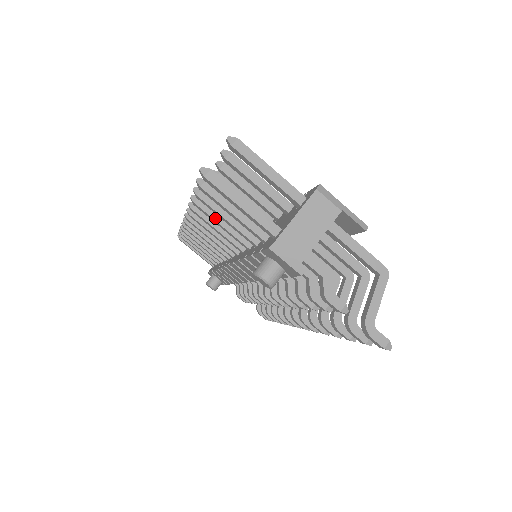
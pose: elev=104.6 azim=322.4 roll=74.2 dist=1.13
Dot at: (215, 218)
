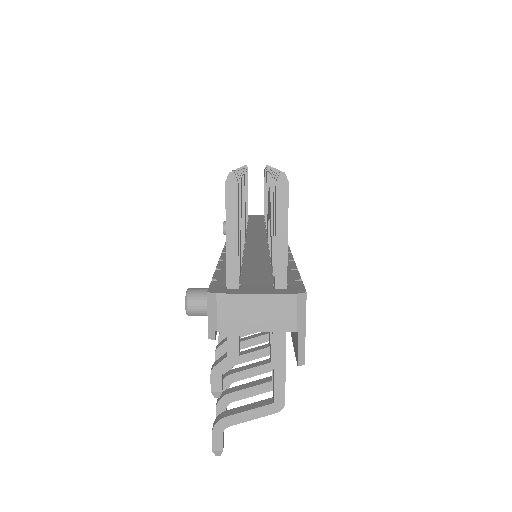
Dot at: occluded
